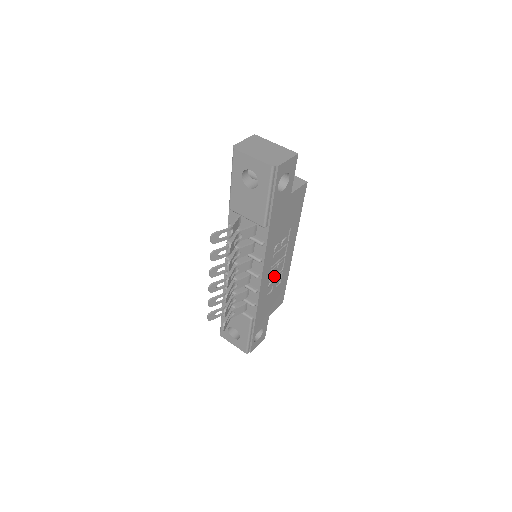
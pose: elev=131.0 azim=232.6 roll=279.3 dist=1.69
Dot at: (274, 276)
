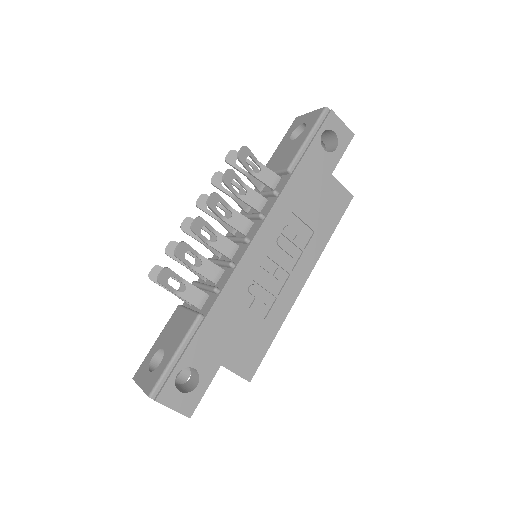
Dot at: (264, 284)
